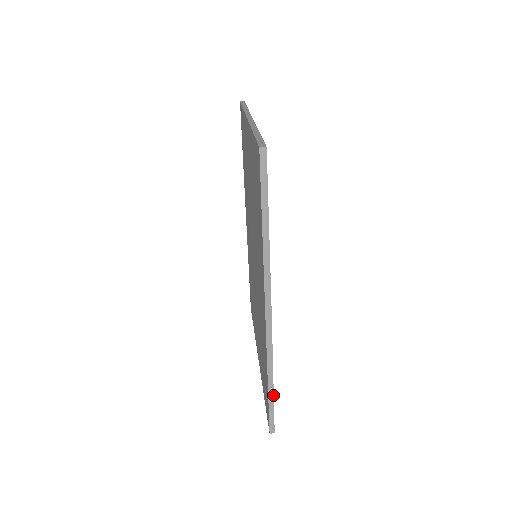
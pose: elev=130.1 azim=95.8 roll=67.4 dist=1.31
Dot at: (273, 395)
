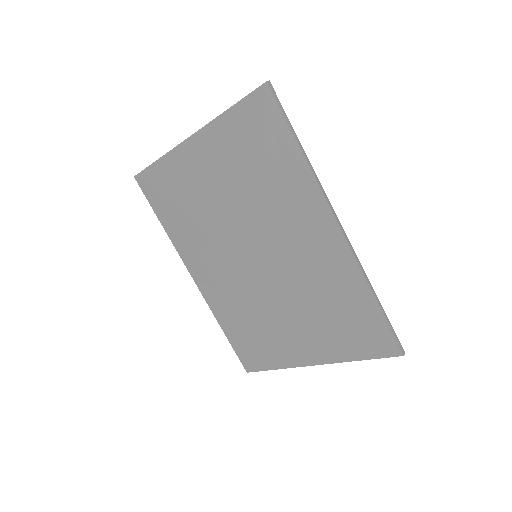
Dot at: (383, 309)
